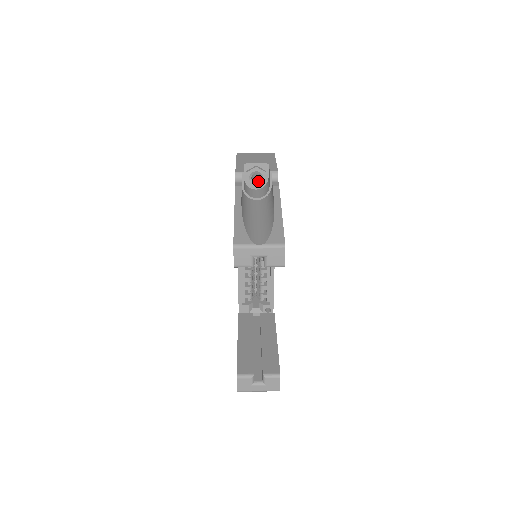
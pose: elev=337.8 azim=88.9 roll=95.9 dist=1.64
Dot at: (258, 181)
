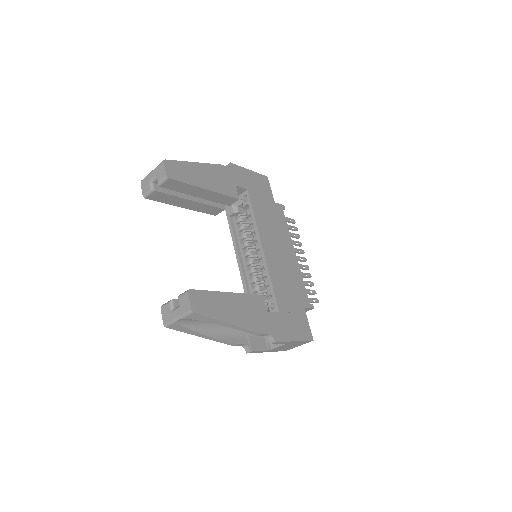
Dot at: occluded
